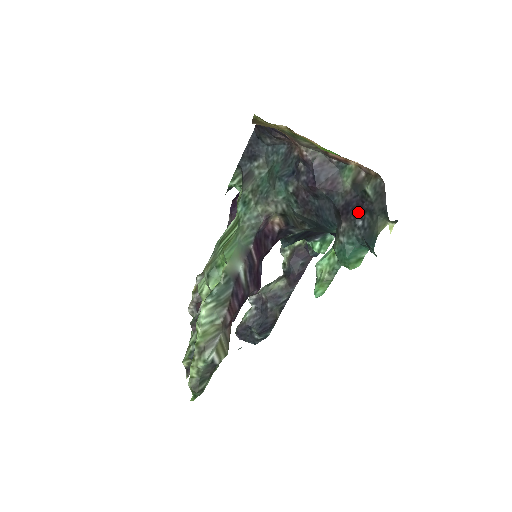
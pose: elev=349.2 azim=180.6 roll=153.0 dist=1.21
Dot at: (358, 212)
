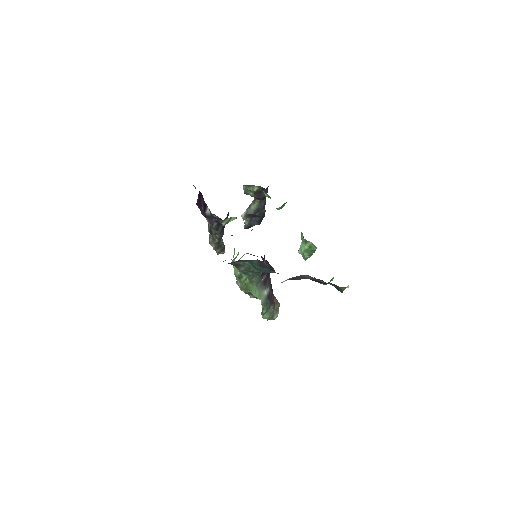
Dot at: occluded
